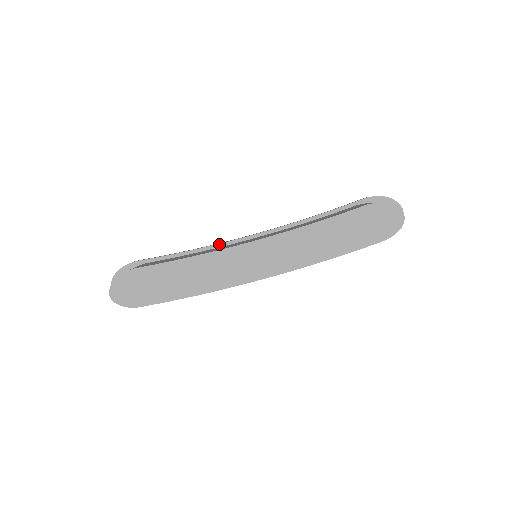
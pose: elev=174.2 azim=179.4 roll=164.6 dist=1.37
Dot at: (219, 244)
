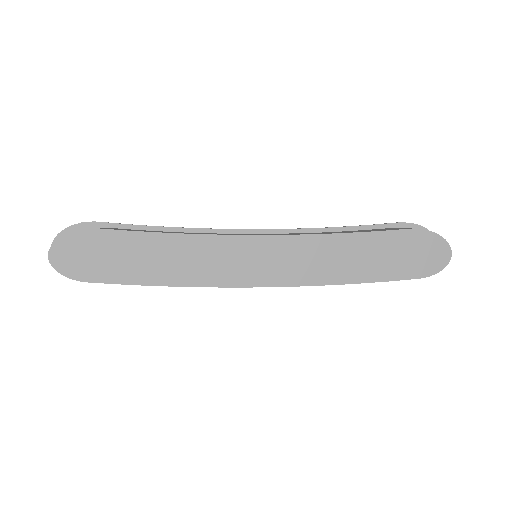
Dot at: (211, 229)
